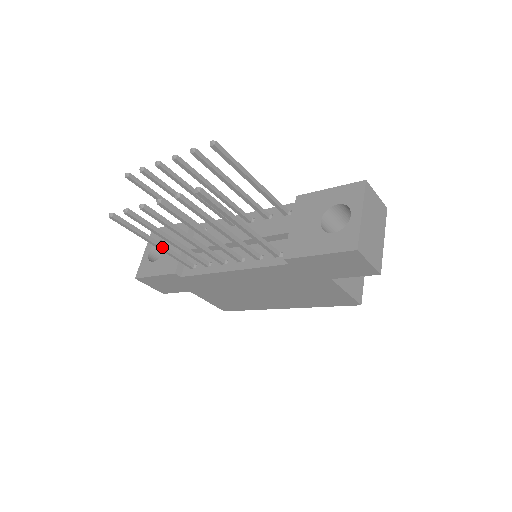
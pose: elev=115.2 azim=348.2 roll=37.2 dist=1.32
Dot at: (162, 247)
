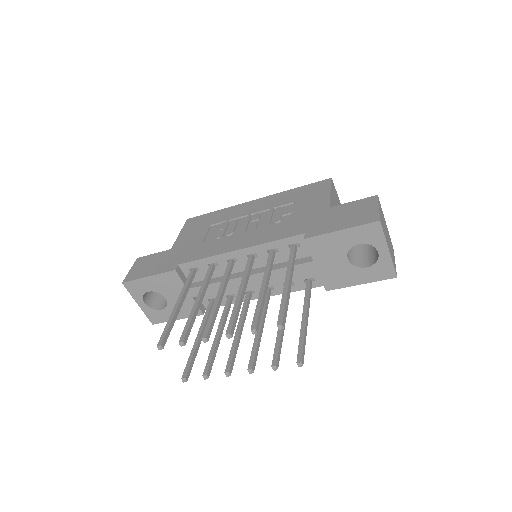
Dot at: occluded
